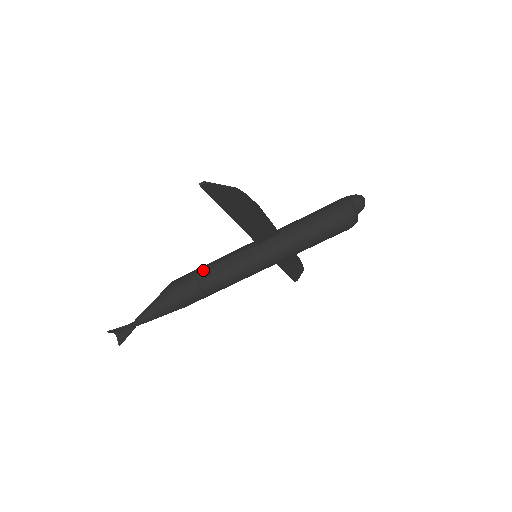
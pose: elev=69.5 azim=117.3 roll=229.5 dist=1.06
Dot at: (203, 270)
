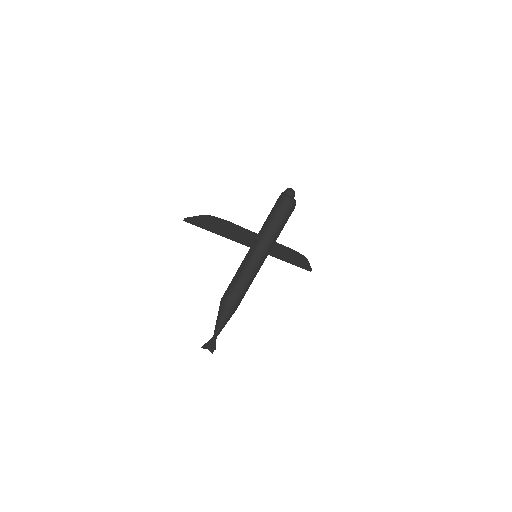
Dot at: (232, 281)
